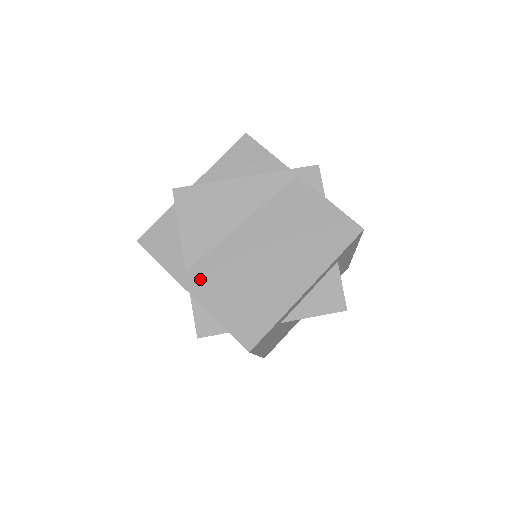
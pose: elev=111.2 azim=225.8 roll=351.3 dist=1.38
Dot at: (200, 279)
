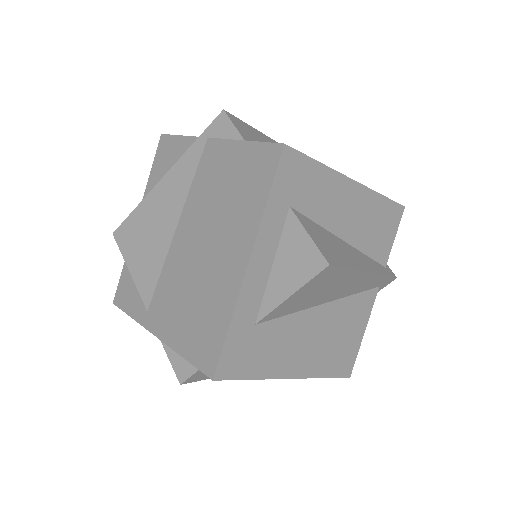
Dot at: (158, 314)
